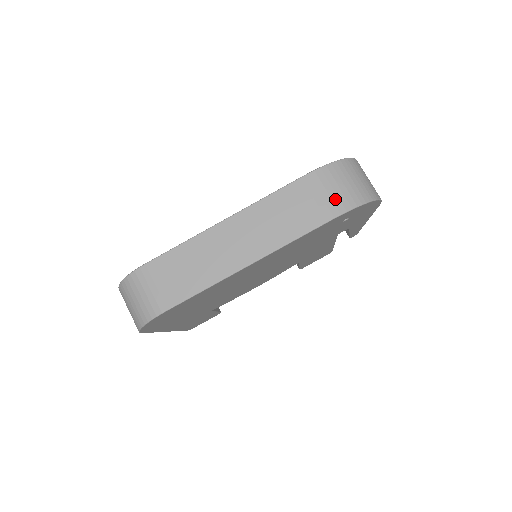
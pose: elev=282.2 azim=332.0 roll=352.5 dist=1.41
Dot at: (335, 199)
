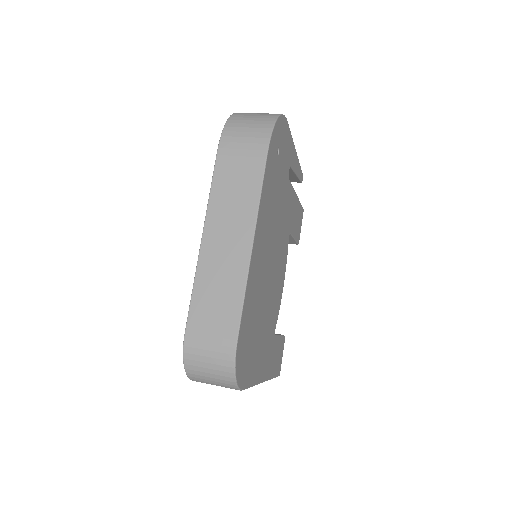
Dot at: (253, 141)
